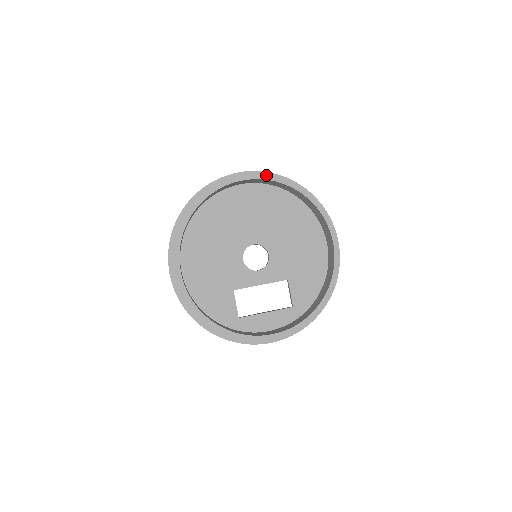
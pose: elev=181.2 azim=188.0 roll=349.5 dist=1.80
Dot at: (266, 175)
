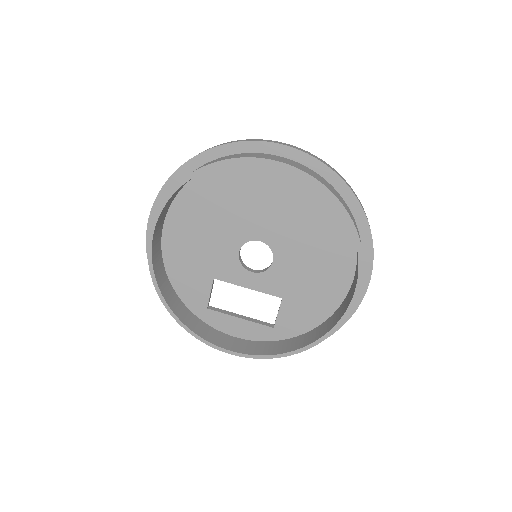
Dot at: (317, 164)
